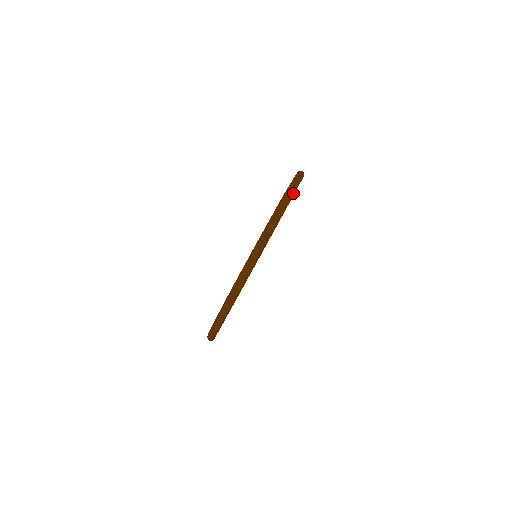
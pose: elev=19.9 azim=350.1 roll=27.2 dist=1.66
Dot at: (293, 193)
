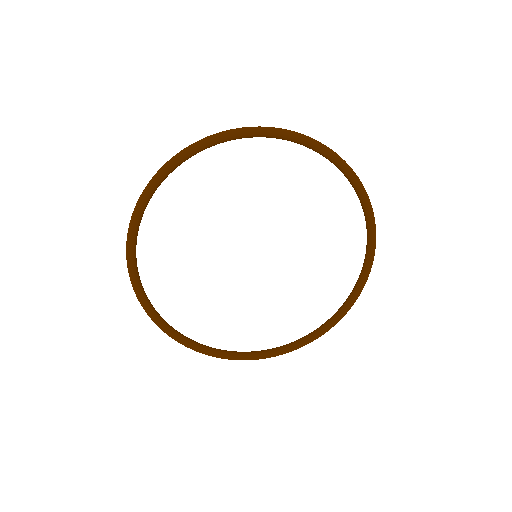
Dot at: (374, 226)
